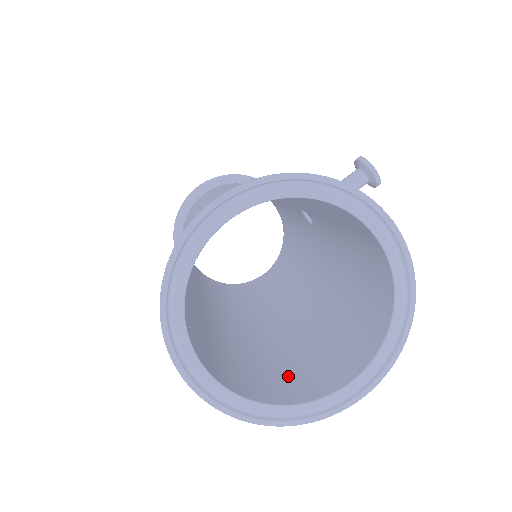
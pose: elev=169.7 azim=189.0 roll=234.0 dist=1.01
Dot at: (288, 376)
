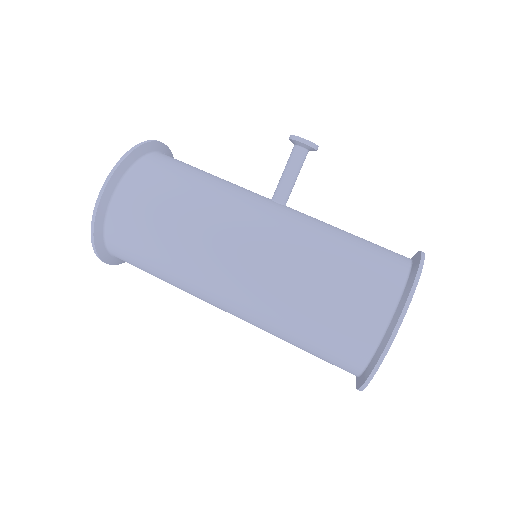
Dot at: occluded
